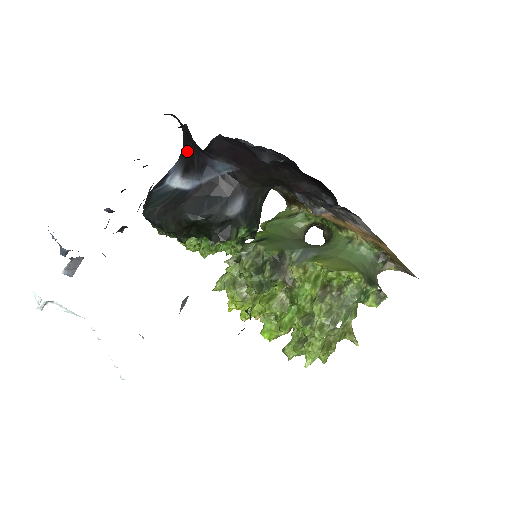
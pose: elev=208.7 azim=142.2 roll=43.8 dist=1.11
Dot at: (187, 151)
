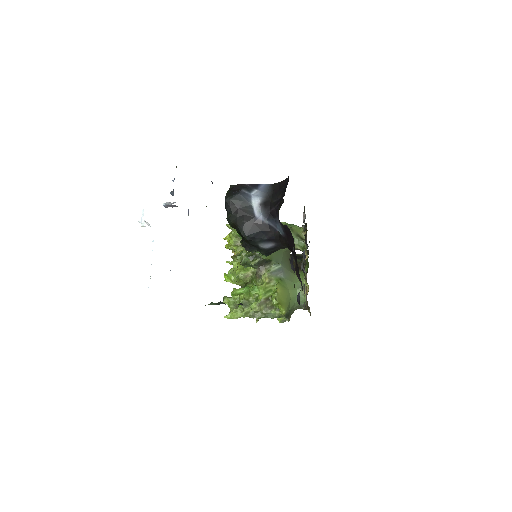
Dot at: (277, 194)
